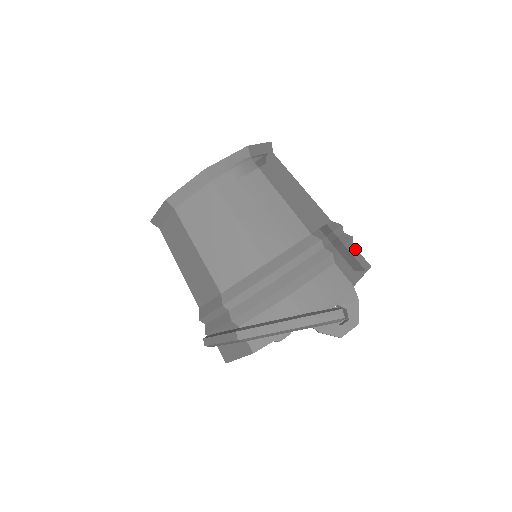
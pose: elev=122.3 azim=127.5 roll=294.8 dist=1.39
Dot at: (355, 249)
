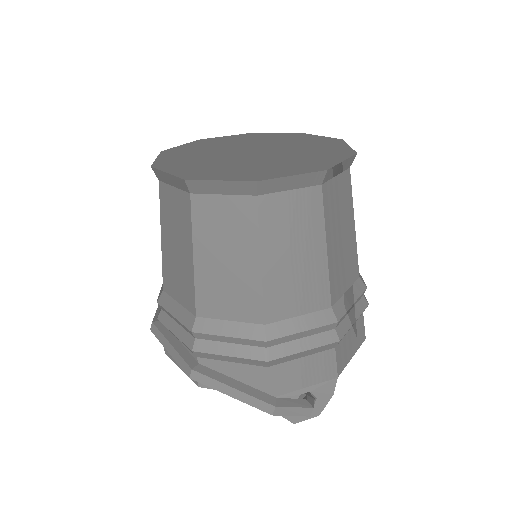
Dot at: (362, 317)
